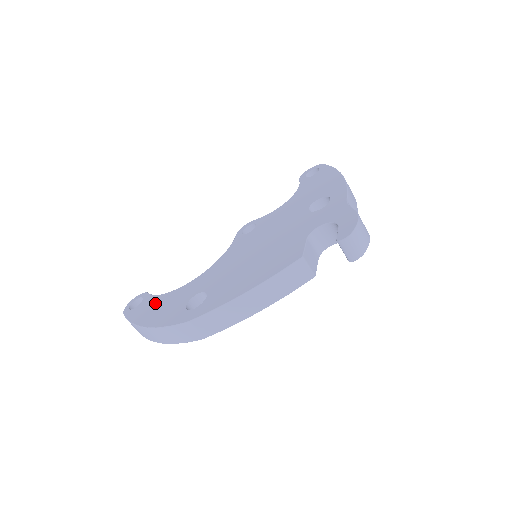
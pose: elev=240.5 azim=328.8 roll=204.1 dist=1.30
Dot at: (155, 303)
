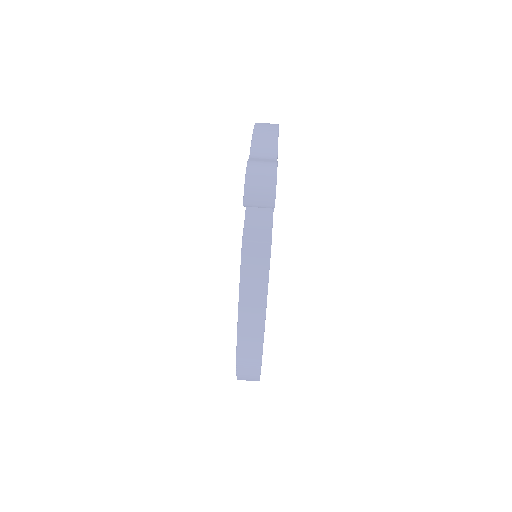
Dot at: occluded
